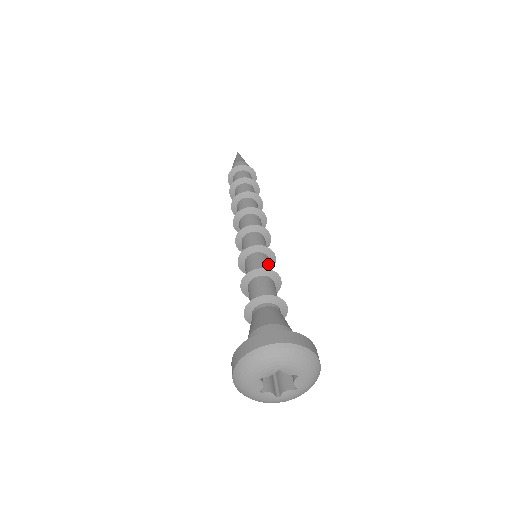
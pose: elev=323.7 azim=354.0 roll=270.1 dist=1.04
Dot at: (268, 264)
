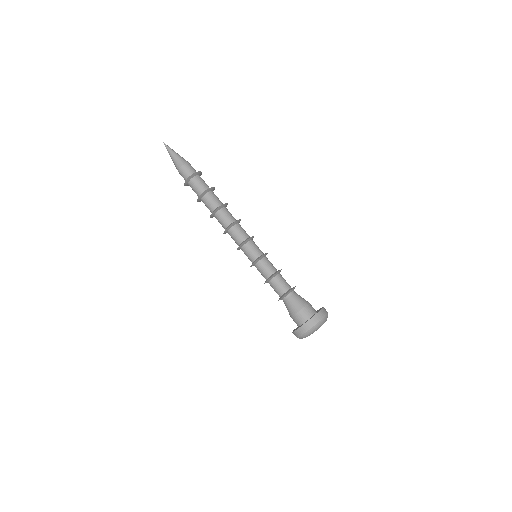
Dot at: (271, 263)
